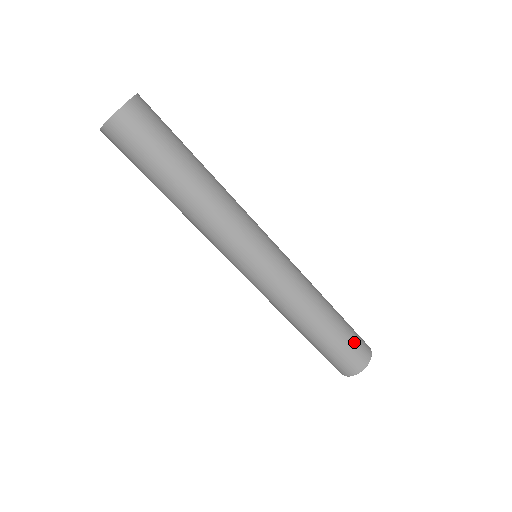
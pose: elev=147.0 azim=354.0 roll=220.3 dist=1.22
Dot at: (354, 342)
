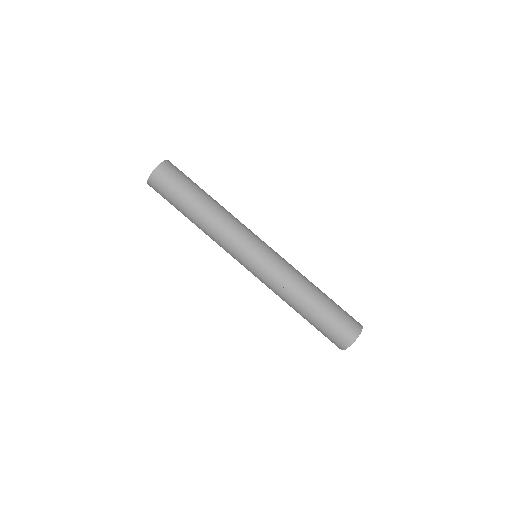
Dot at: (341, 319)
